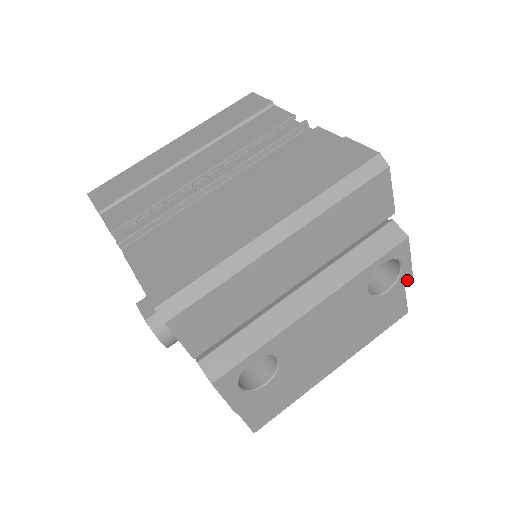
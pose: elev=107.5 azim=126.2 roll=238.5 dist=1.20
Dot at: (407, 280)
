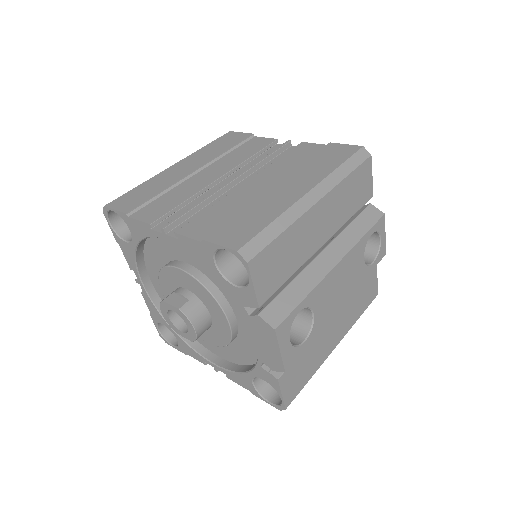
Dot at: (383, 255)
